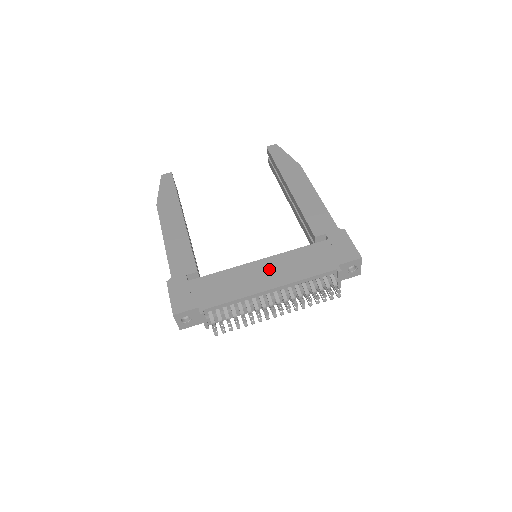
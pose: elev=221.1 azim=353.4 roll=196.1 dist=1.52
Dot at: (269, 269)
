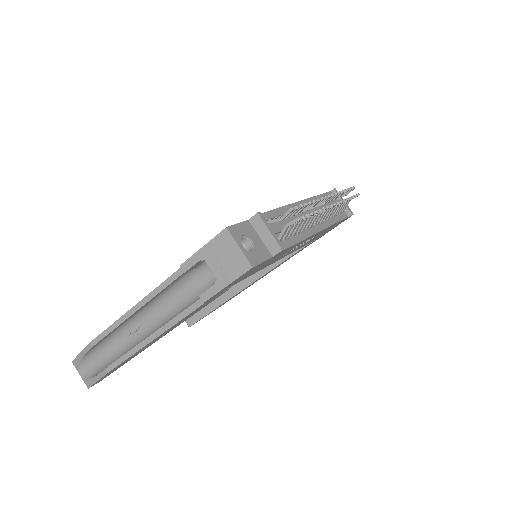
Dot at: occluded
